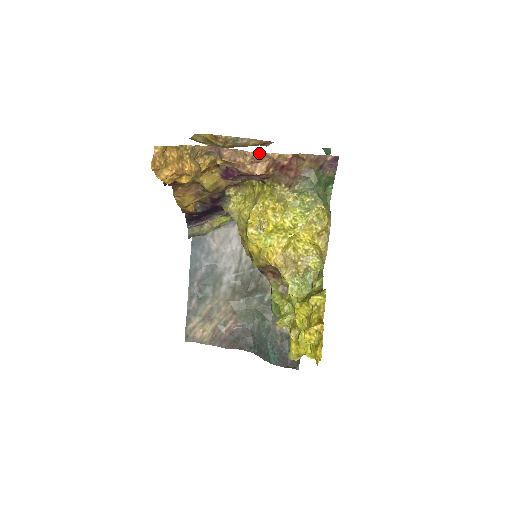
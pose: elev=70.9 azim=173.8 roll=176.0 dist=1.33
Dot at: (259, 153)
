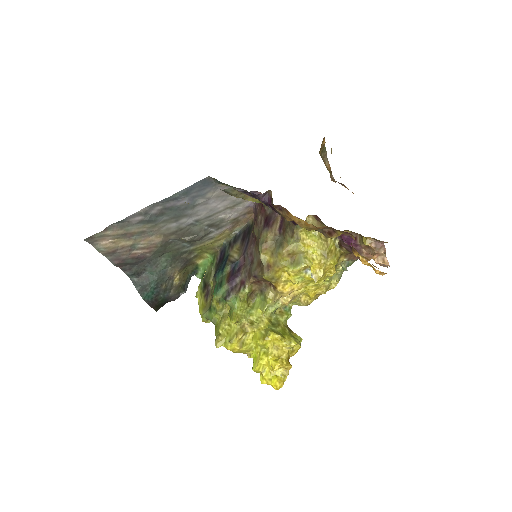
Dot at: (387, 265)
